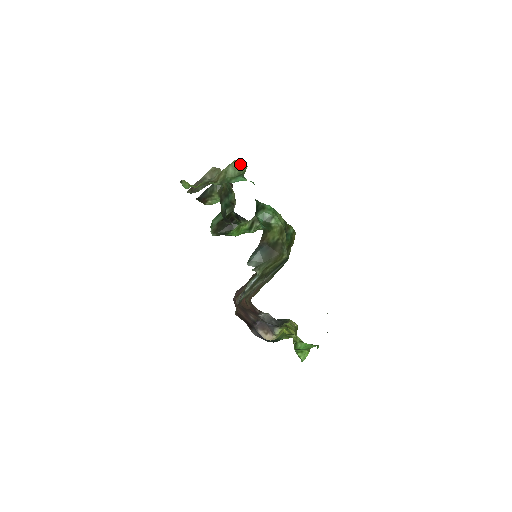
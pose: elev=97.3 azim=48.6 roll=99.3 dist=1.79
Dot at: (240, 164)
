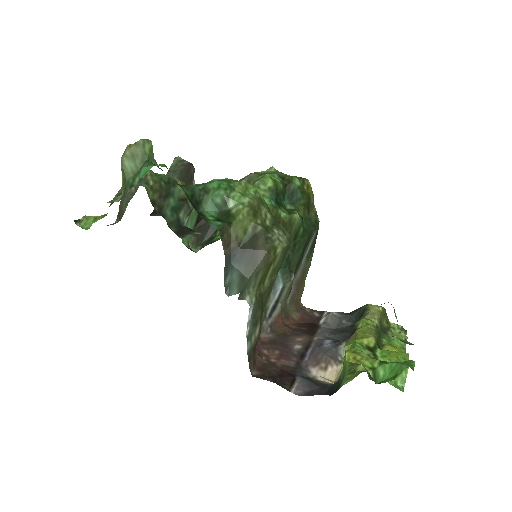
Dot at: (137, 146)
